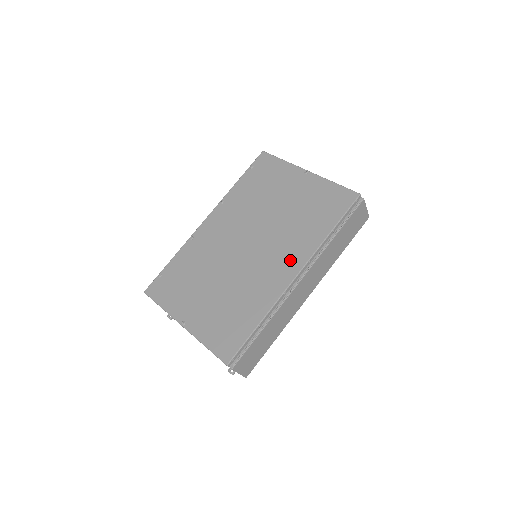
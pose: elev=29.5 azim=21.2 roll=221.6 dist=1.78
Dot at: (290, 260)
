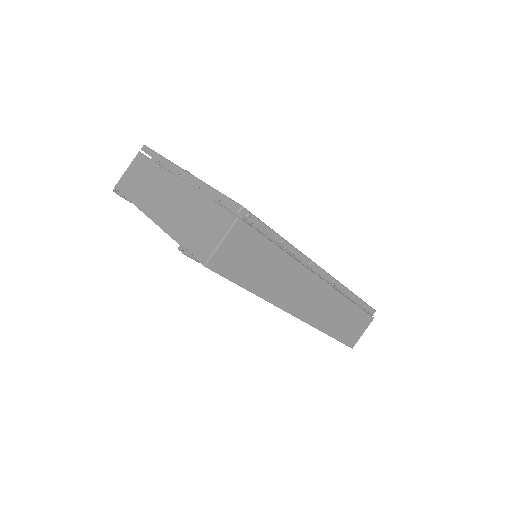
Dot at: occluded
